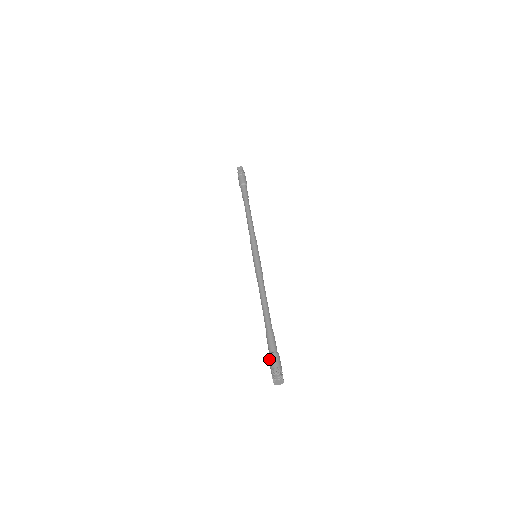
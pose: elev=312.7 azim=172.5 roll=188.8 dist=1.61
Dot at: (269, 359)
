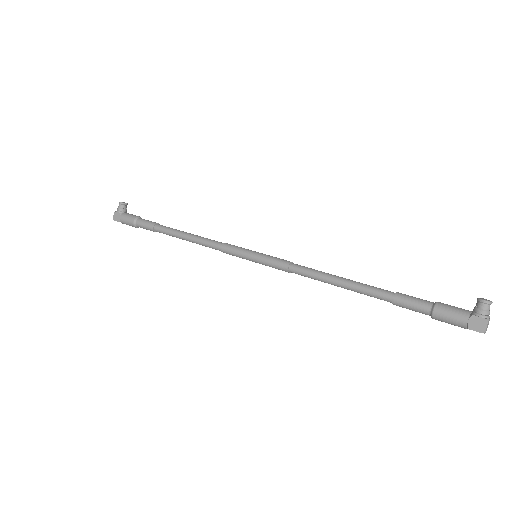
Dot at: (442, 308)
